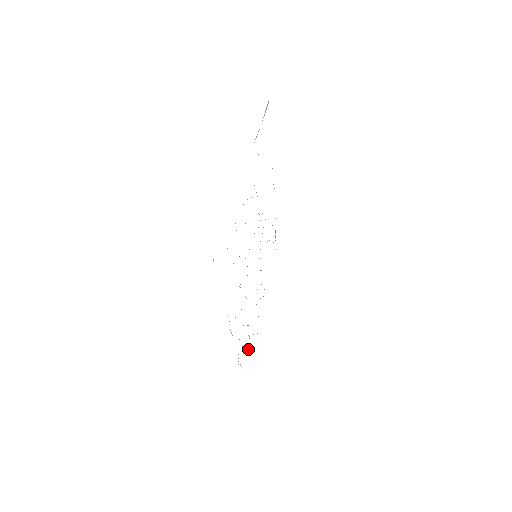
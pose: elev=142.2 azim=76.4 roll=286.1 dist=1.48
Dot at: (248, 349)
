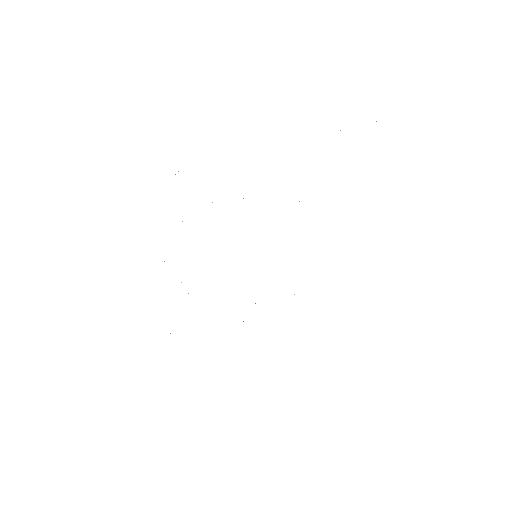
Dot at: occluded
